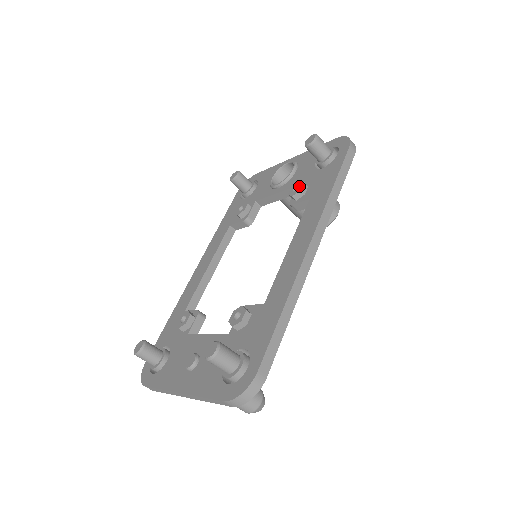
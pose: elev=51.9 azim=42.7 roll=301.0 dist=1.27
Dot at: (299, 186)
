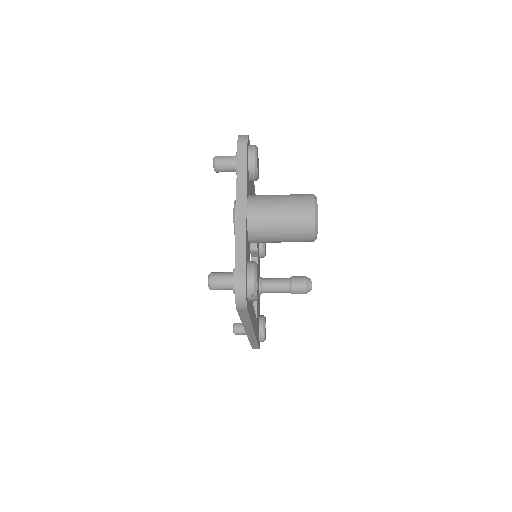
Dot at: occluded
